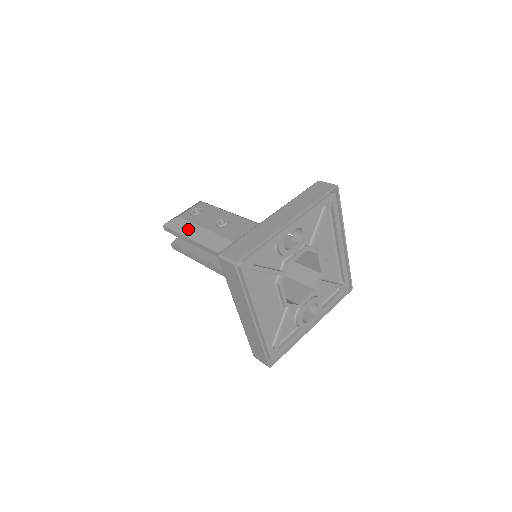
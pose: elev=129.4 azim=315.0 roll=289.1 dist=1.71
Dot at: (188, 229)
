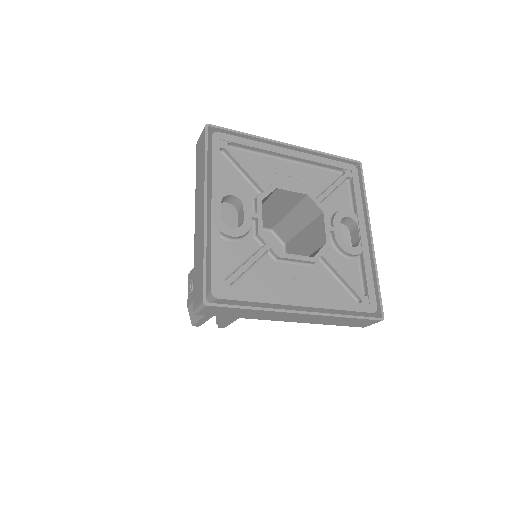
Dot at: occluded
